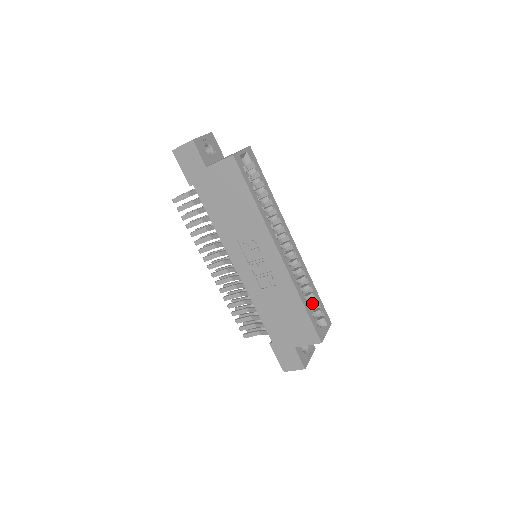
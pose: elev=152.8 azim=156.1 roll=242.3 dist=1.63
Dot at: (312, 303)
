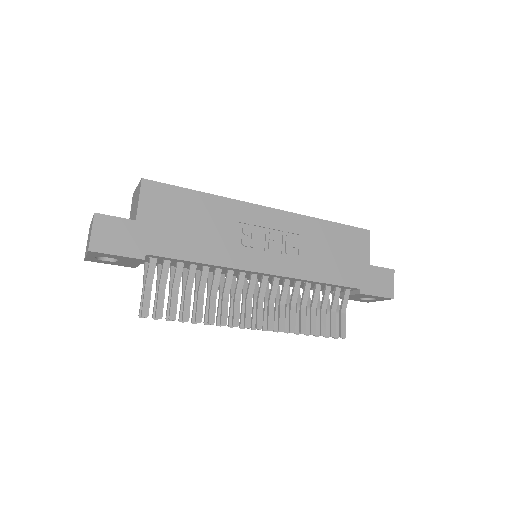
Dot at: occluded
